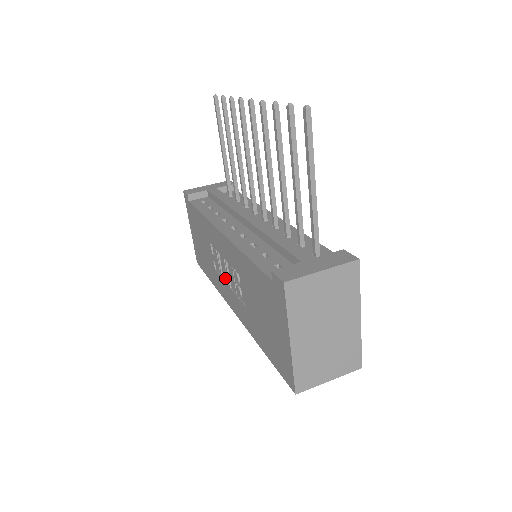
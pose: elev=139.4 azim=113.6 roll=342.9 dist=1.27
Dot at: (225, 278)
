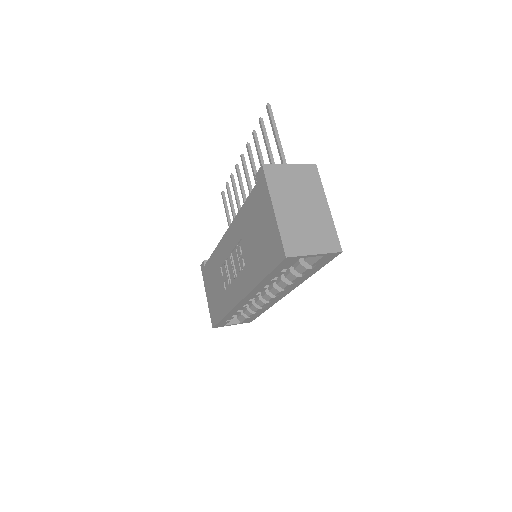
Dot at: (232, 276)
